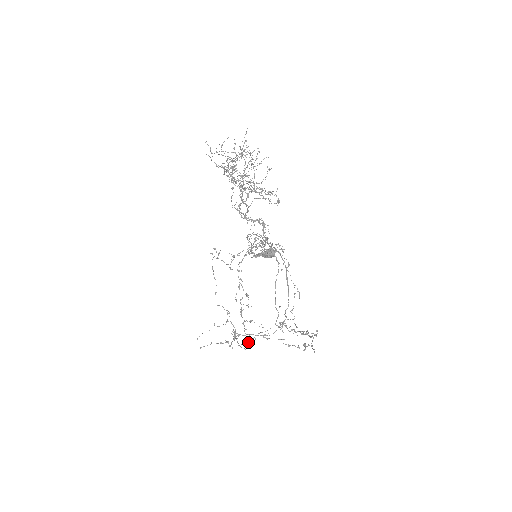
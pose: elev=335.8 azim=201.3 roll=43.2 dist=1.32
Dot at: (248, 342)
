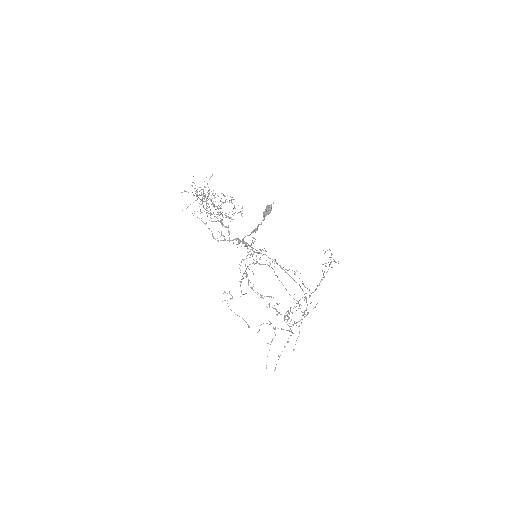
Dot at: (299, 333)
